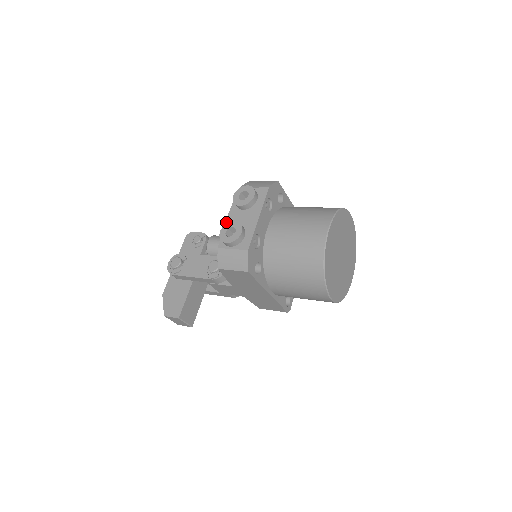
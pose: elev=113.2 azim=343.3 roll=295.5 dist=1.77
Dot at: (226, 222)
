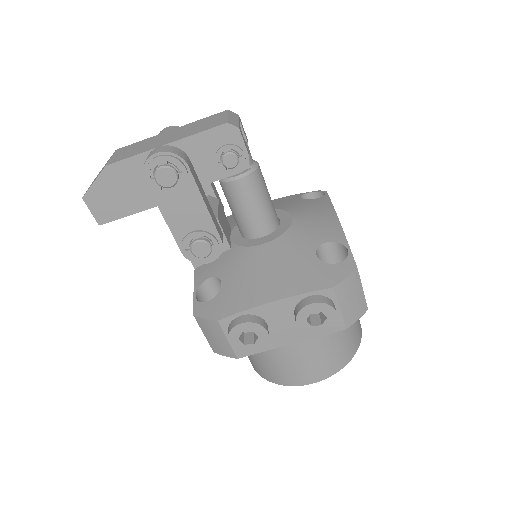
Dot at: (264, 306)
